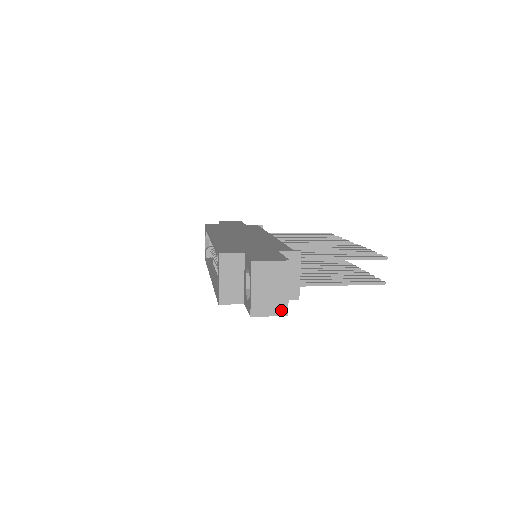
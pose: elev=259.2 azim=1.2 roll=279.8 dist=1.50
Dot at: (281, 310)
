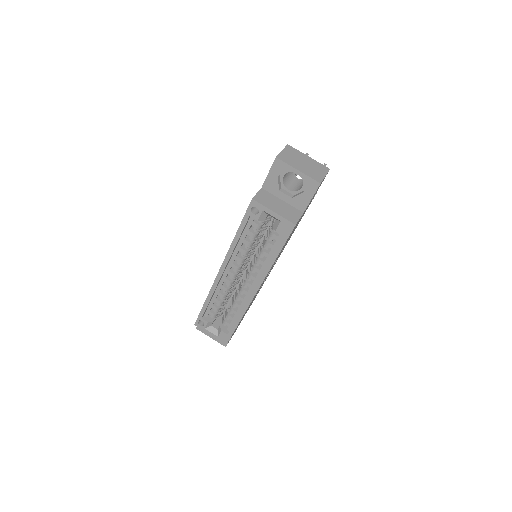
Dot at: (324, 169)
